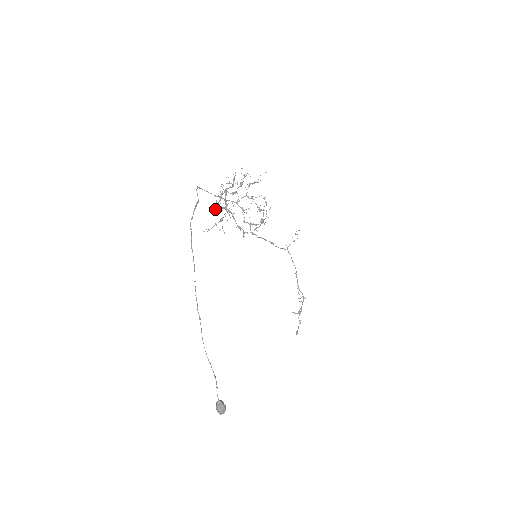
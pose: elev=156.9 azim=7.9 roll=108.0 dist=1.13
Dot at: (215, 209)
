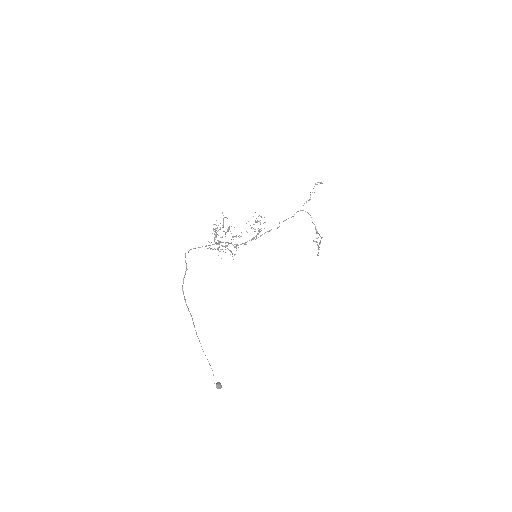
Dot at: (211, 242)
